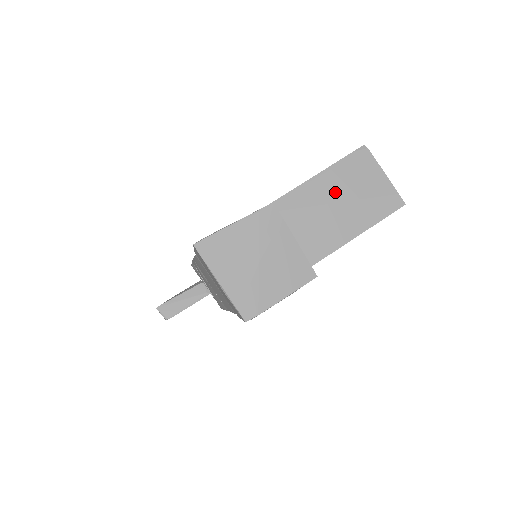
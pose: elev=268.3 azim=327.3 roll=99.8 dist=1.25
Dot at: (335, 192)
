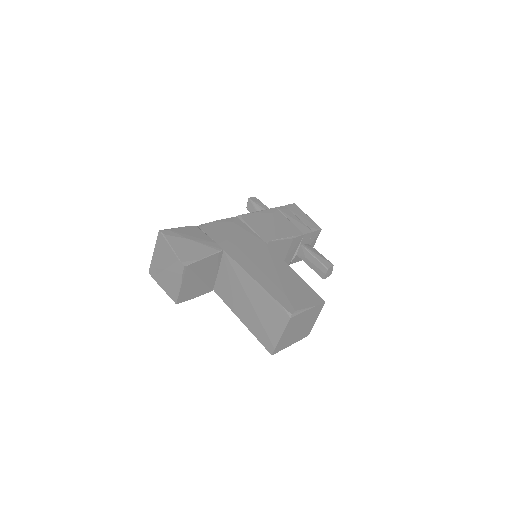
Dot at: (256, 301)
